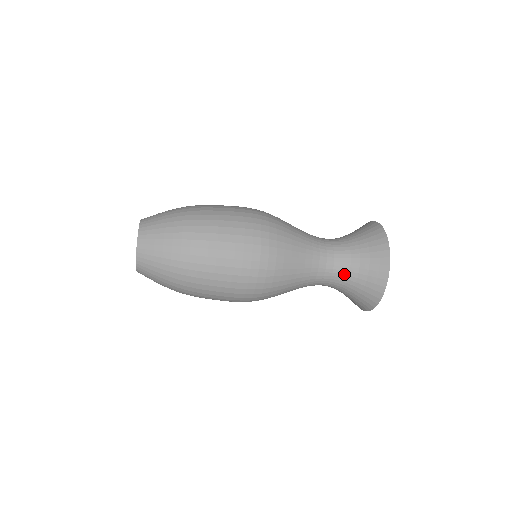
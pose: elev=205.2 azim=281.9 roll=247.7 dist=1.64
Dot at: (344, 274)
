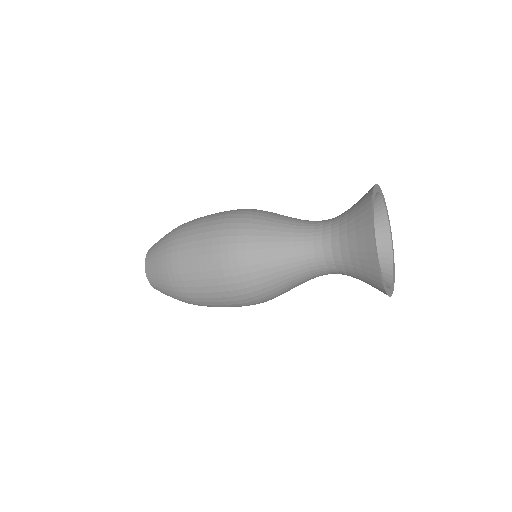
Dot at: occluded
